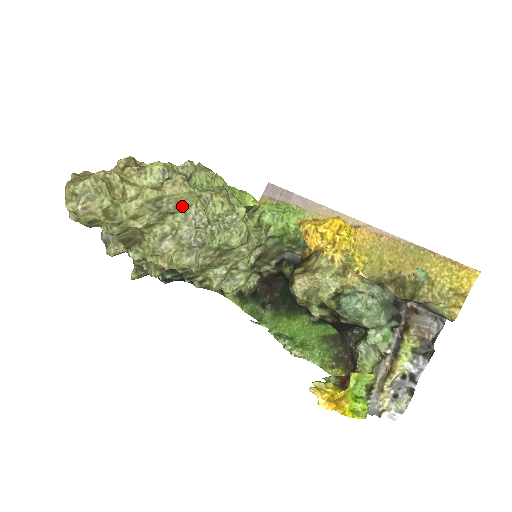
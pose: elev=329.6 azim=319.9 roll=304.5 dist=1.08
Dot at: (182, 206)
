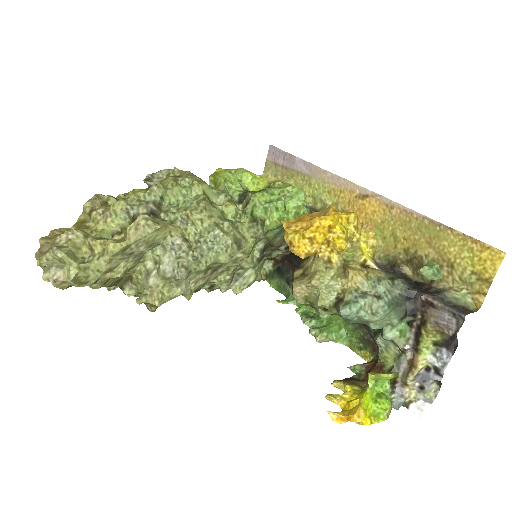
Dot at: (155, 243)
